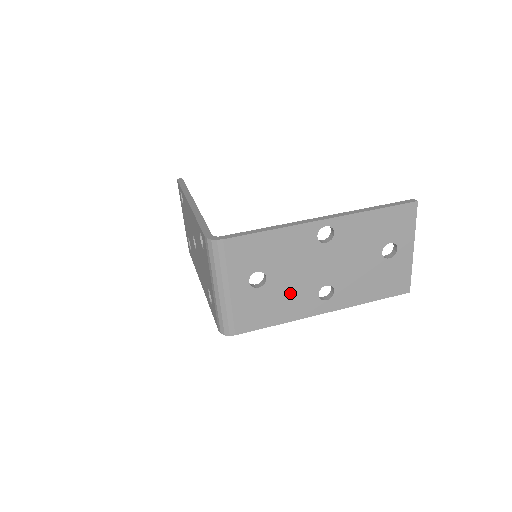
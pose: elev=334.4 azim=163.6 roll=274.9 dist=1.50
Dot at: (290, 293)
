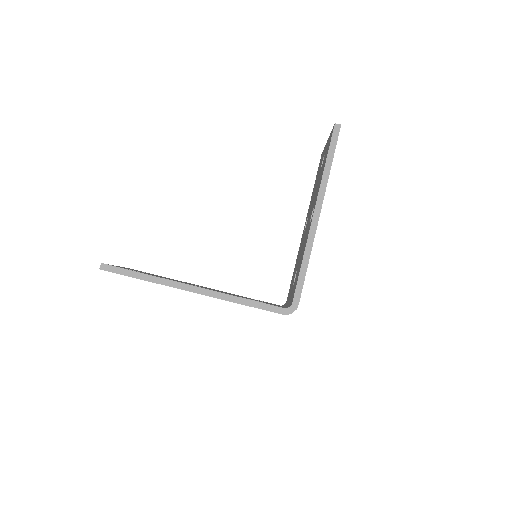
Dot at: occluded
